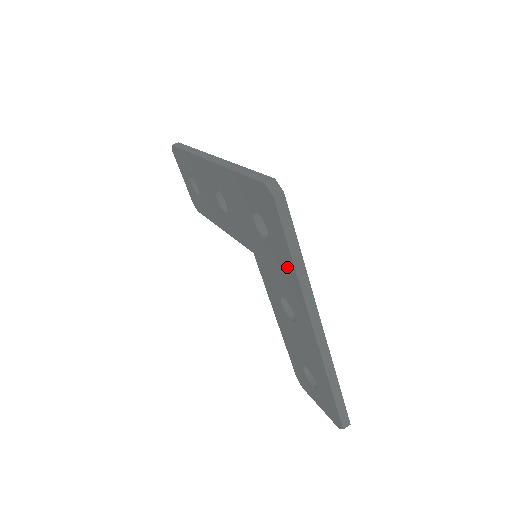
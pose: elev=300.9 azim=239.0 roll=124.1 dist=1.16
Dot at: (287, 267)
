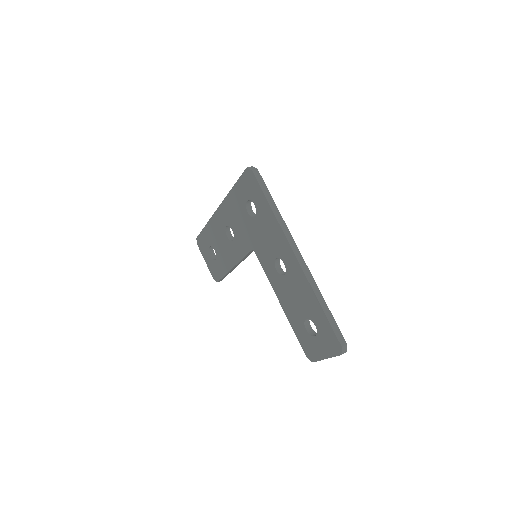
Dot at: (270, 219)
